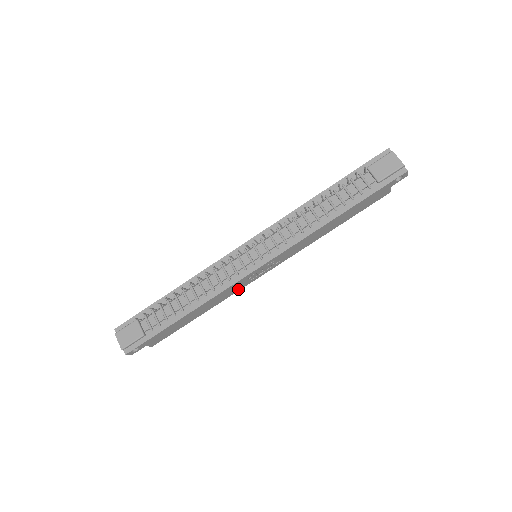
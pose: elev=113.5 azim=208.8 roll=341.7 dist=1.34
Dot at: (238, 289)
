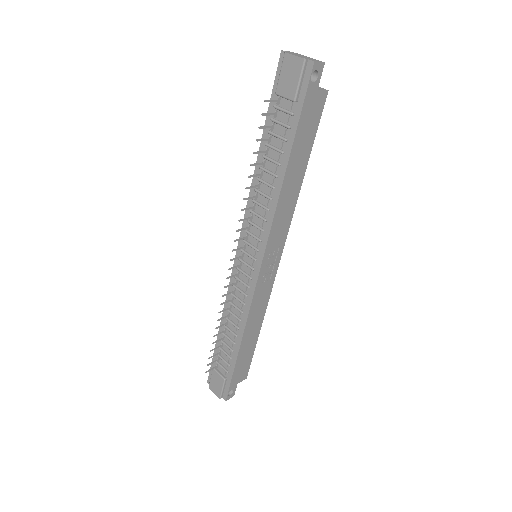
Dot at: (268, 293)
